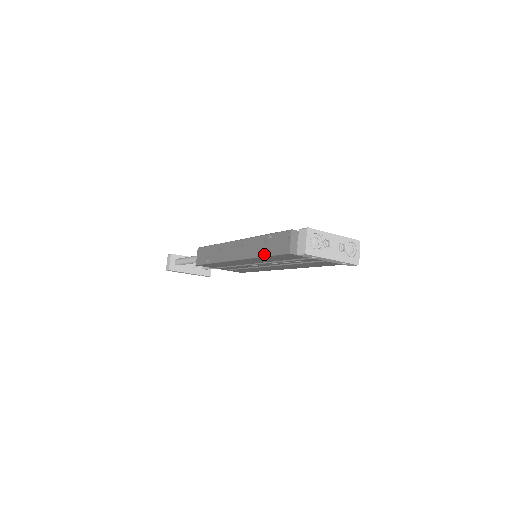
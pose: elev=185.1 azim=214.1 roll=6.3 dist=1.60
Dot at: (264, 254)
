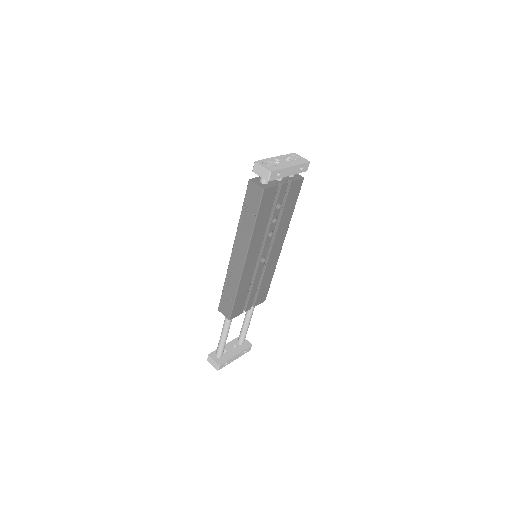
Dot at: (253, 221)
